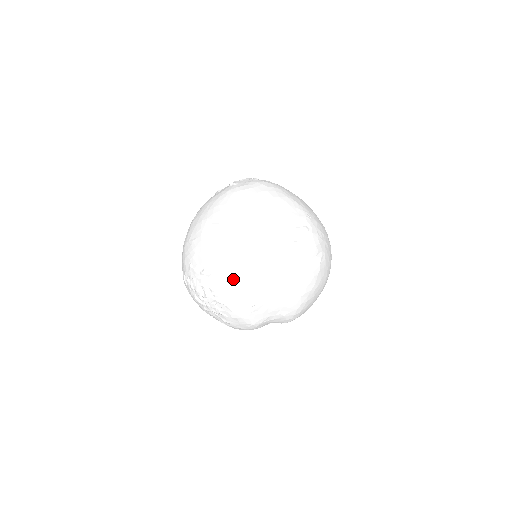
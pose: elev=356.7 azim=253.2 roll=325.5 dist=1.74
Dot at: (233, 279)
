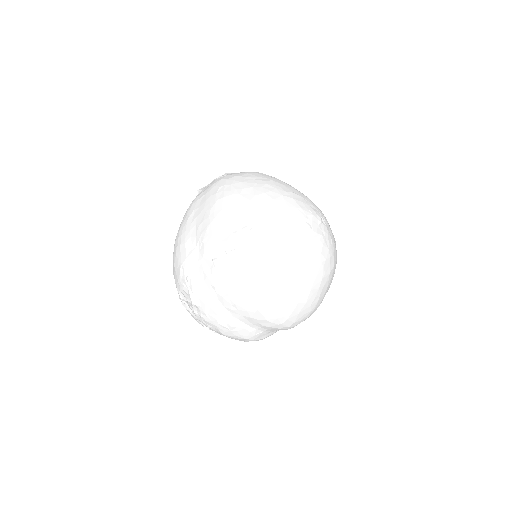
Dot at: (194, 303)
